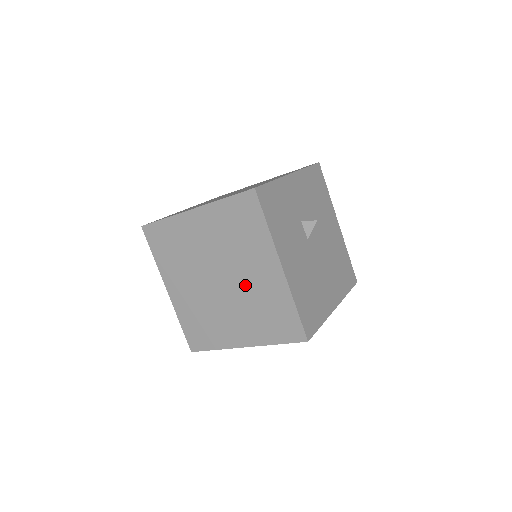
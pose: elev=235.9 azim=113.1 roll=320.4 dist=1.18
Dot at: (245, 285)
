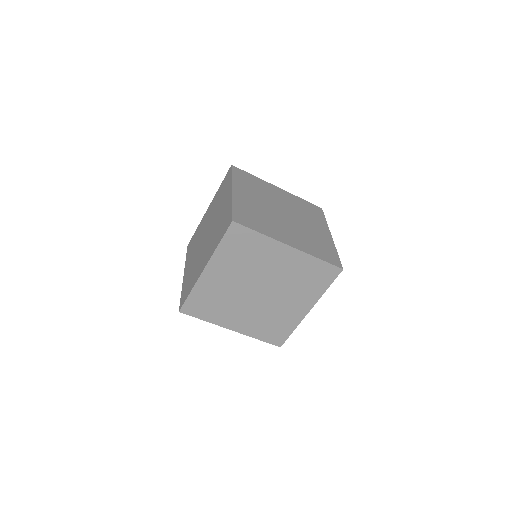
Dot at: (275, 304)
